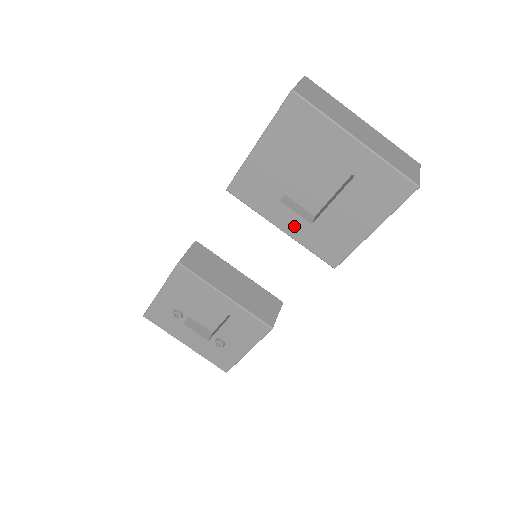
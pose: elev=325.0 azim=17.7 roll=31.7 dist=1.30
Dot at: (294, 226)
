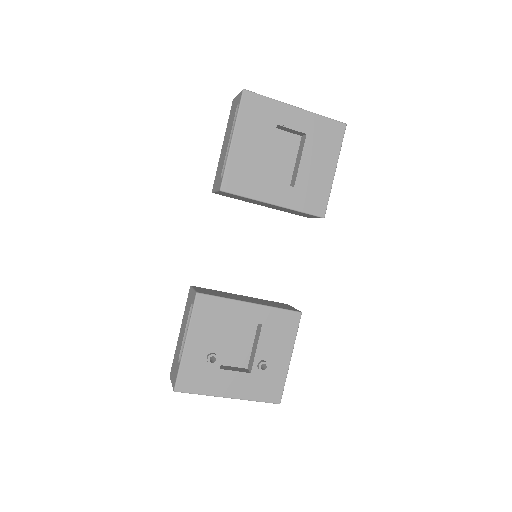
Dot at: (282, 196)
